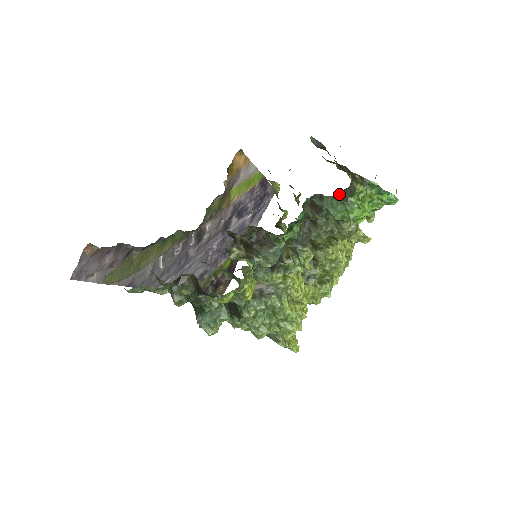
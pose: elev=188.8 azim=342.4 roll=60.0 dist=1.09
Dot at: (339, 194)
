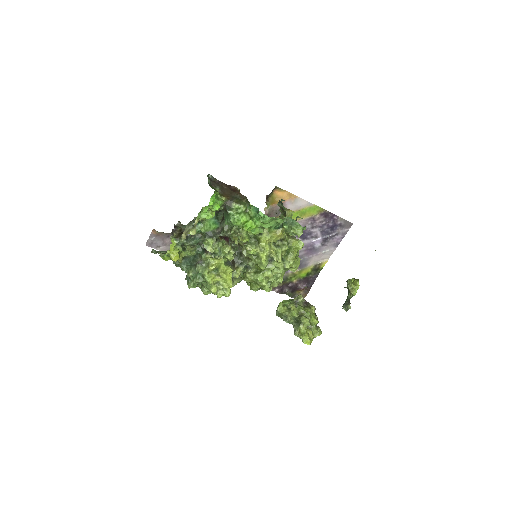
Dot at: (224, 208)
